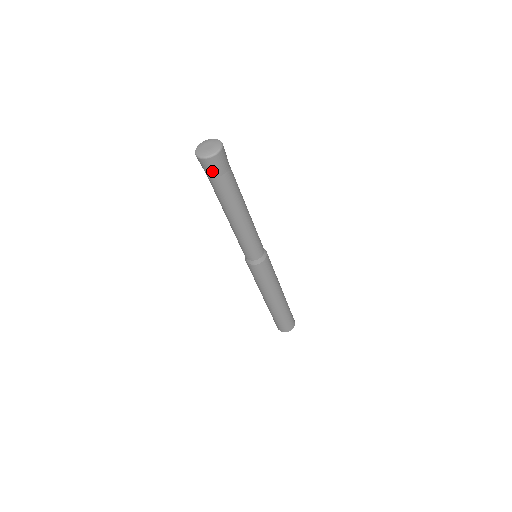
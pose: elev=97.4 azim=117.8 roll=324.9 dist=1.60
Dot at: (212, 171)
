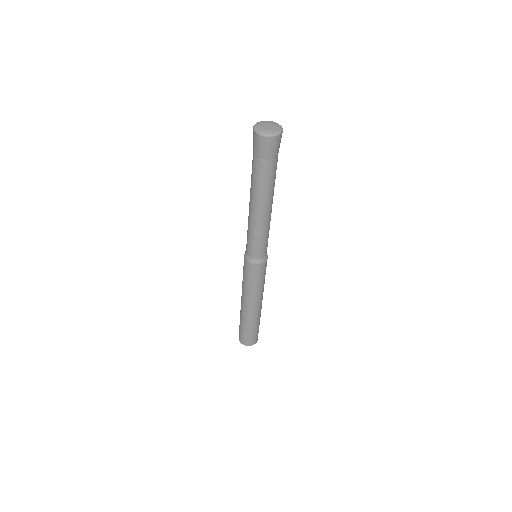
Dot at: (267, 152)
